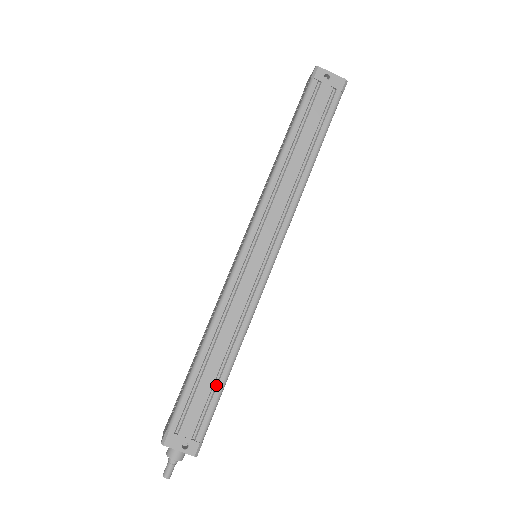
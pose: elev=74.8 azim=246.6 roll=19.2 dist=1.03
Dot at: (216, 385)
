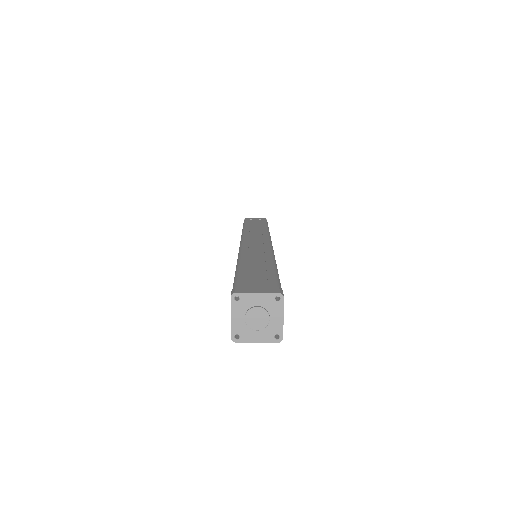
Dot at: occluded
